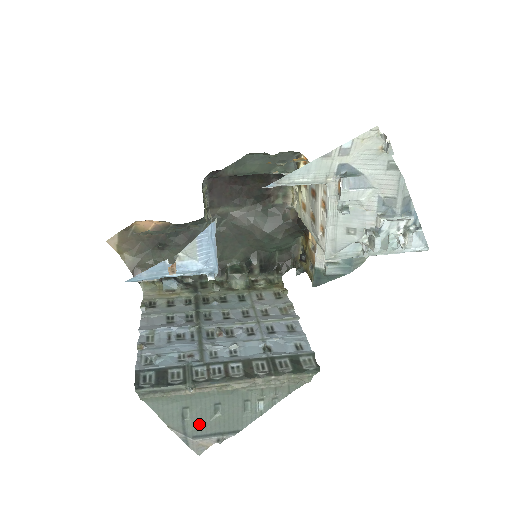
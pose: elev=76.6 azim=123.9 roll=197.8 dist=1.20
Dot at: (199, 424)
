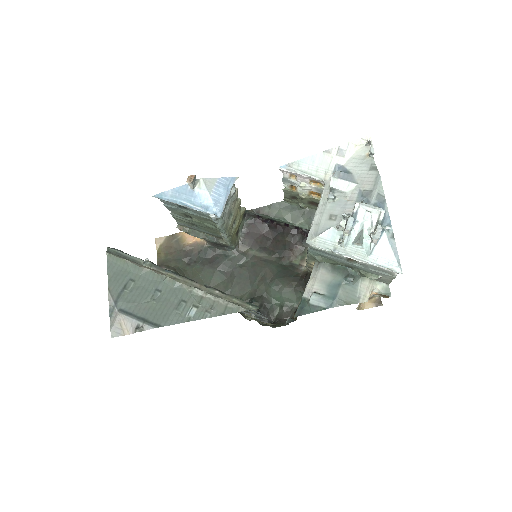
Dot at: (133, 300)
